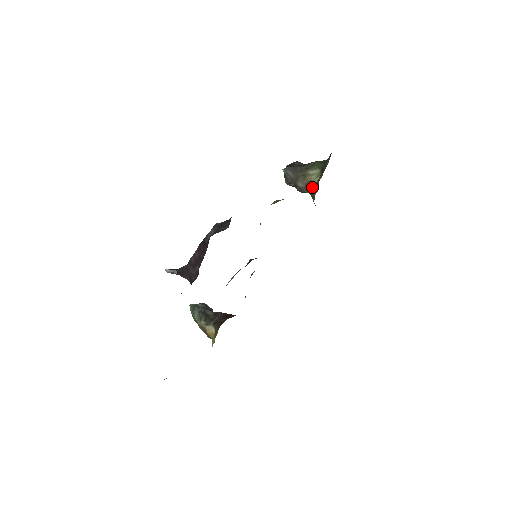
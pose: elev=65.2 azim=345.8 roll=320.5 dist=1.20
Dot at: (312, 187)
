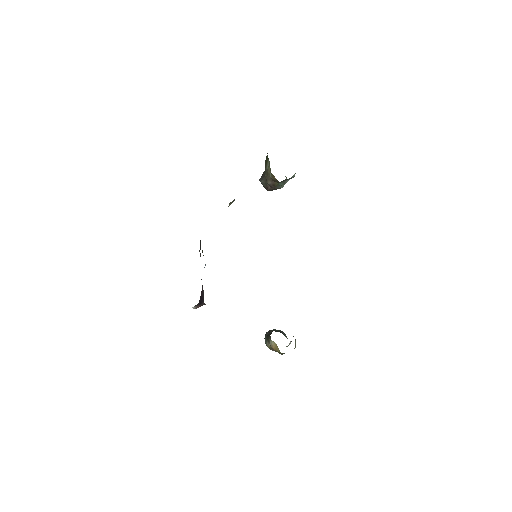
Dot at: (270, 175)
